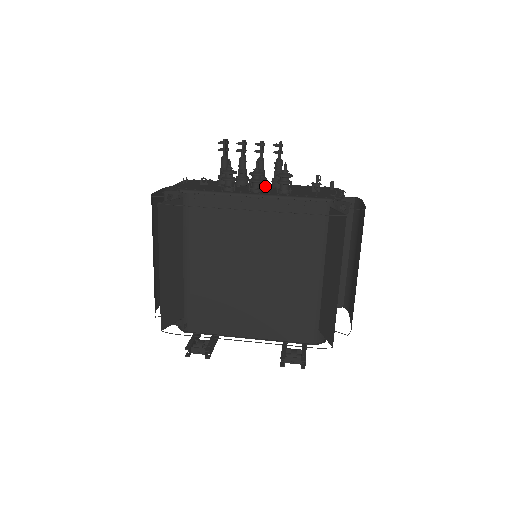
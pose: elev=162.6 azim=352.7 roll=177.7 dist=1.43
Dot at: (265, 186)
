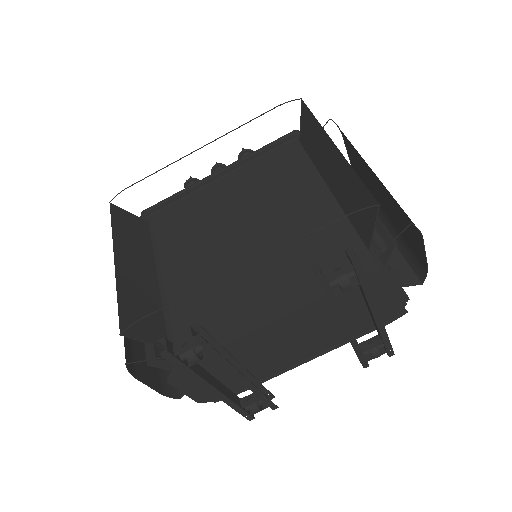
Dot at: occluded
